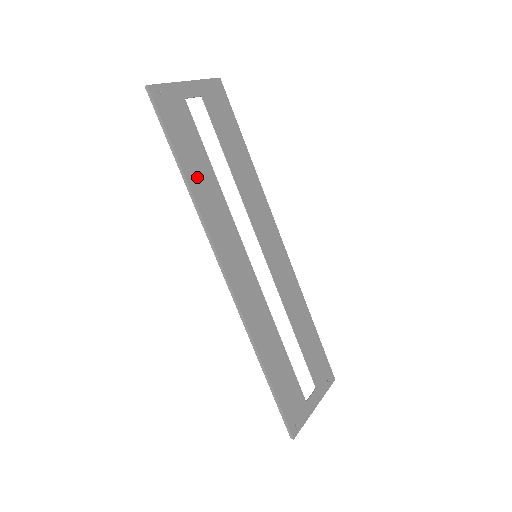
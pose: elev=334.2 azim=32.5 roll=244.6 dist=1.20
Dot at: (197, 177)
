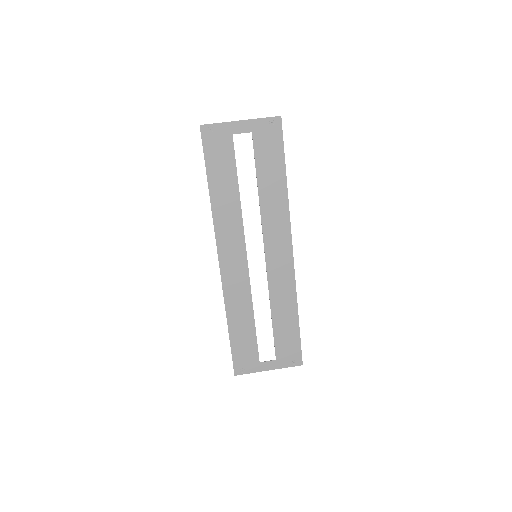
Dot at: (220, 192)
